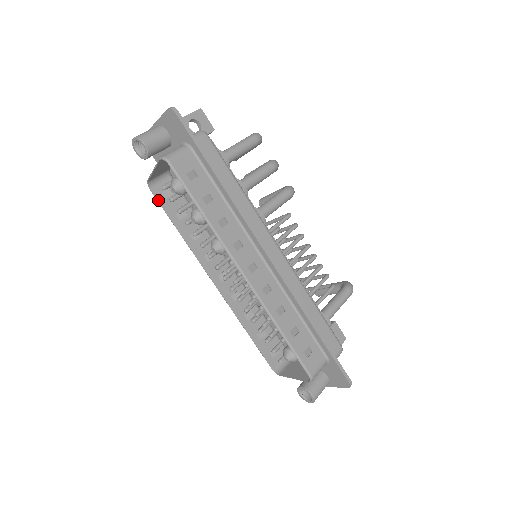
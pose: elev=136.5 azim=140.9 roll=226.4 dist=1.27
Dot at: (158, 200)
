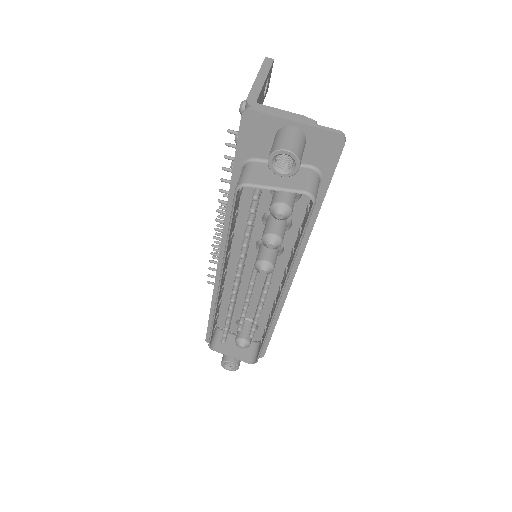
Dot at: (235, 204)
